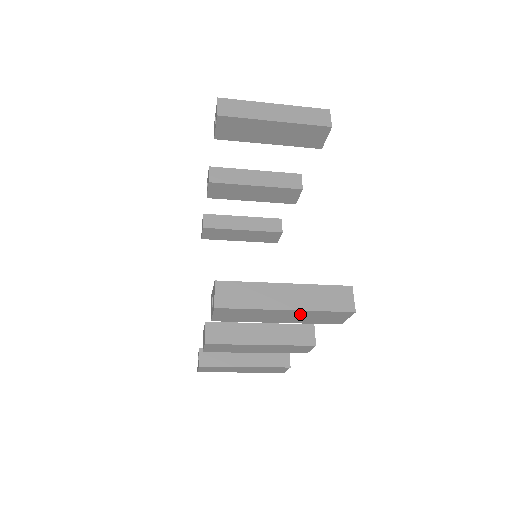
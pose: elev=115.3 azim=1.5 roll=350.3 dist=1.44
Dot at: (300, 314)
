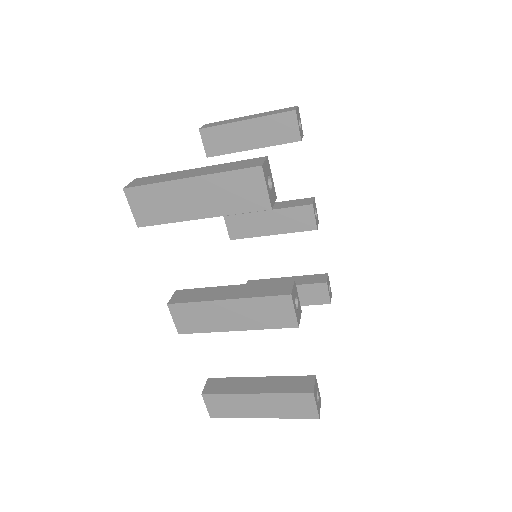
Dot at: (209, 187)
